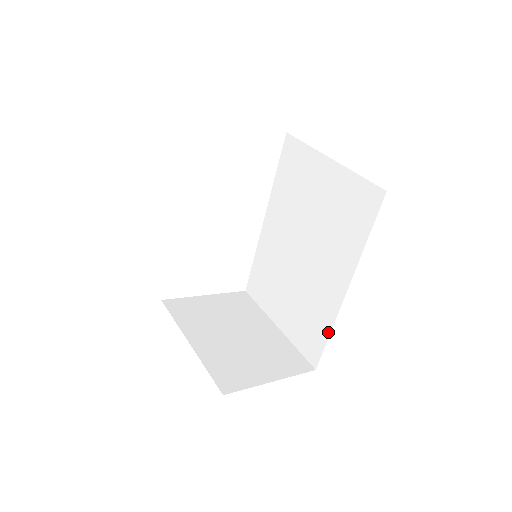
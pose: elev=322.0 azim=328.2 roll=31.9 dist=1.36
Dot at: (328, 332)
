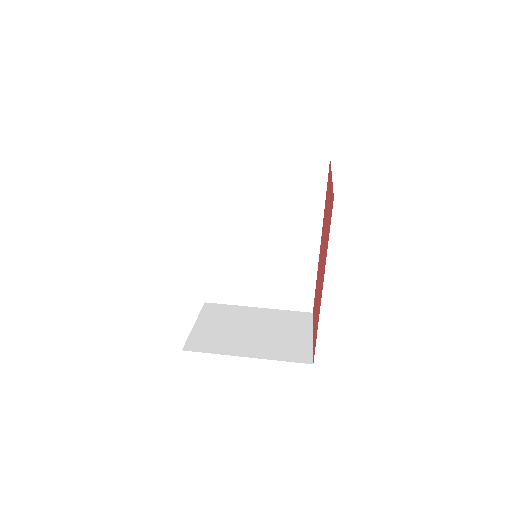
Dot at: (314, 279)
